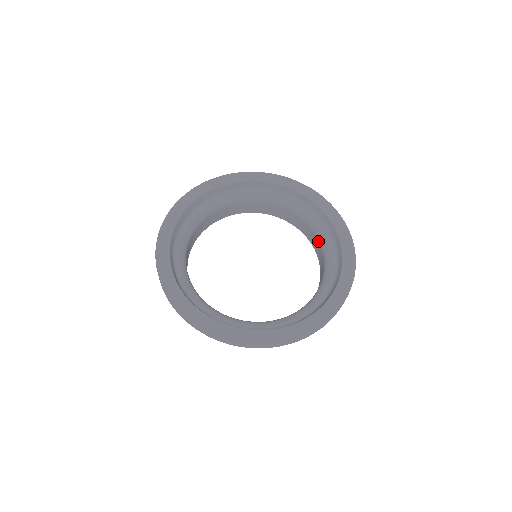
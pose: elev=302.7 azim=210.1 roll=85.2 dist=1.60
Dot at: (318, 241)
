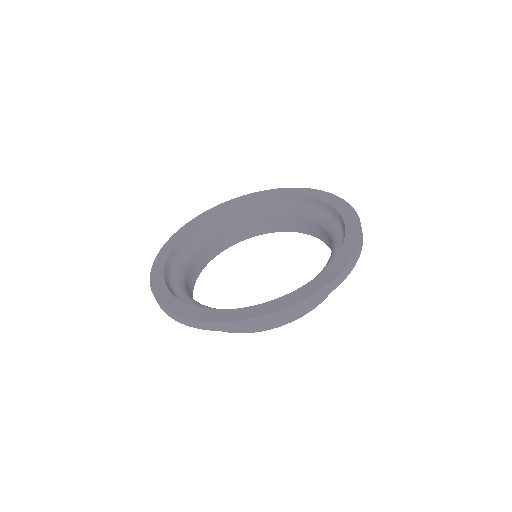
Dot at: occluded
